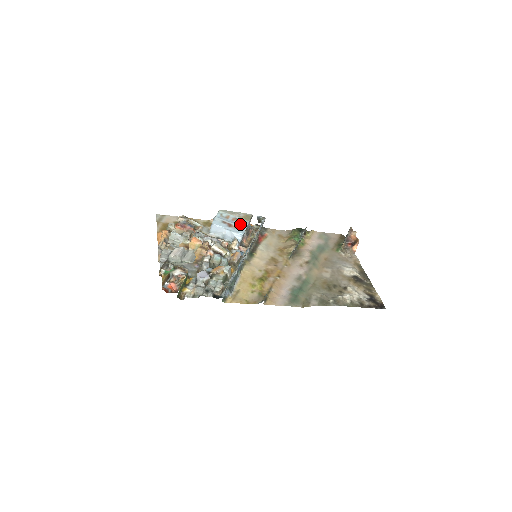
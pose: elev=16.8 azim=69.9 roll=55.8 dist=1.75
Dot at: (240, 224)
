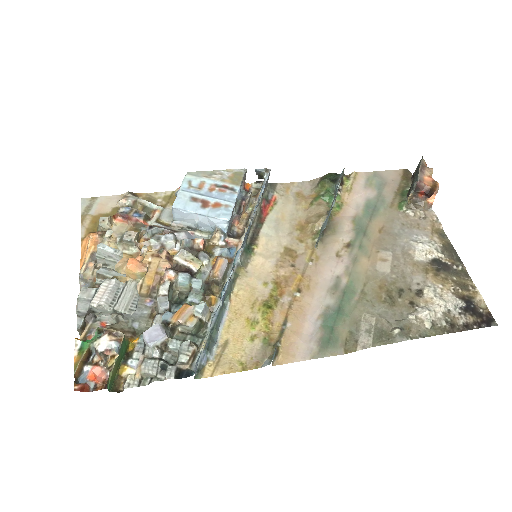
Dot at: (223, 197)
